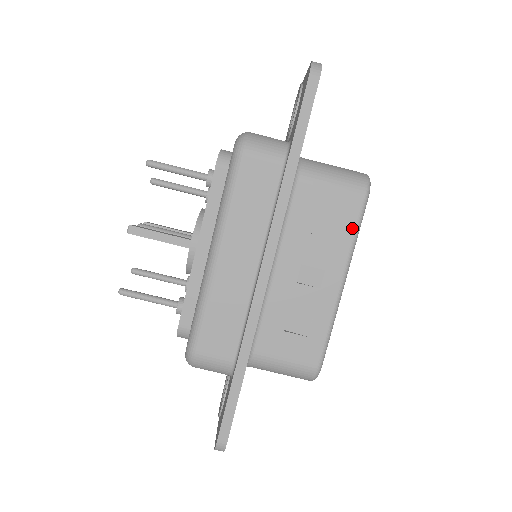
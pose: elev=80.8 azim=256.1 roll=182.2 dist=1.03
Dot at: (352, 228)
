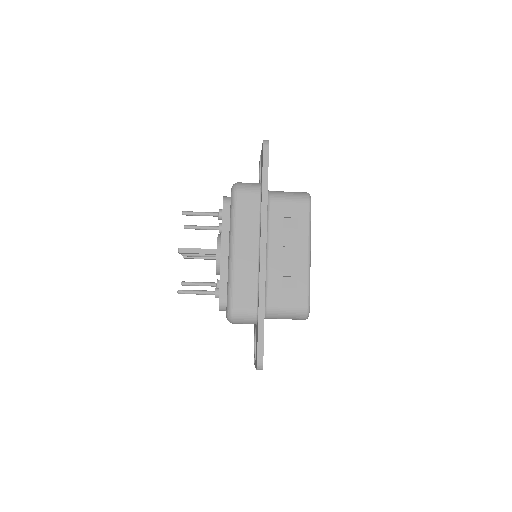
Dot at: (306, 220)
